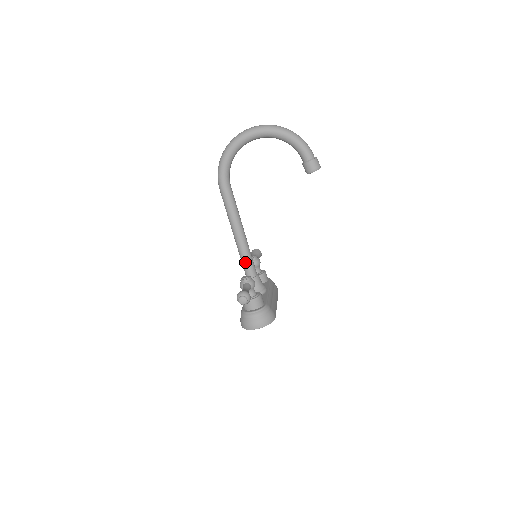
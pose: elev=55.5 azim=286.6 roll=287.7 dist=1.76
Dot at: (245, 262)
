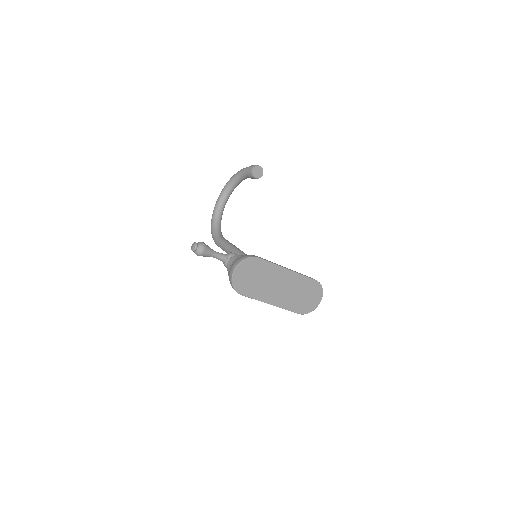
Dot at: occluded
